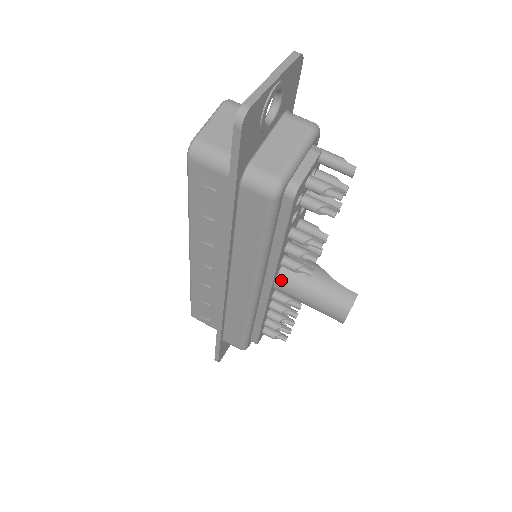
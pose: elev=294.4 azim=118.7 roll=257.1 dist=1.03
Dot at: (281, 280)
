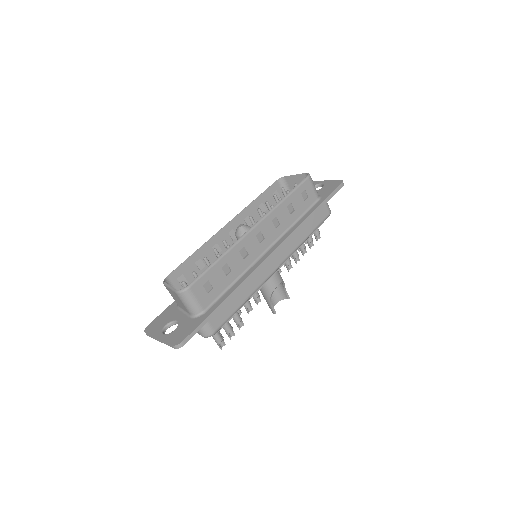
Dot at: occluded
